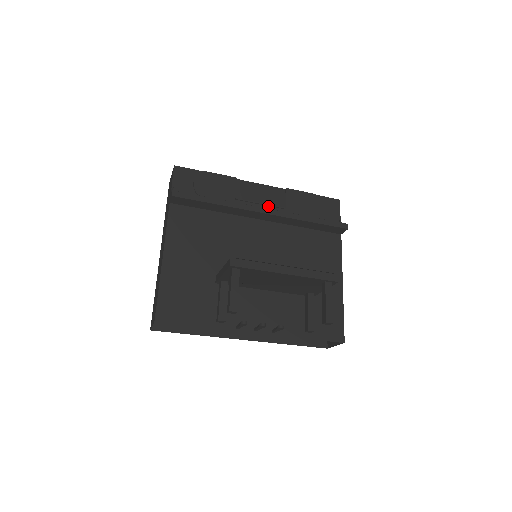
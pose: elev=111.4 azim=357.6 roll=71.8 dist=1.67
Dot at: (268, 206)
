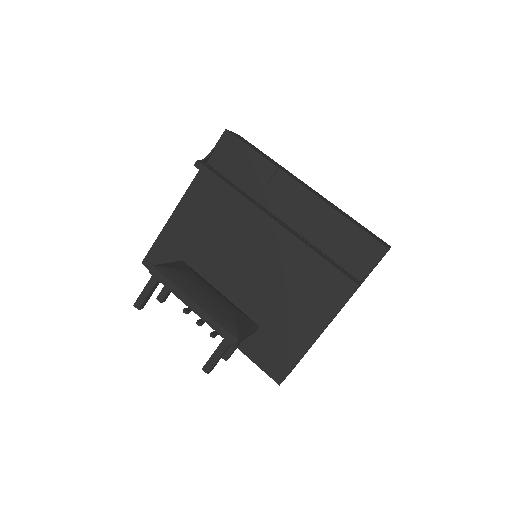
Dot at: (292, 215)
